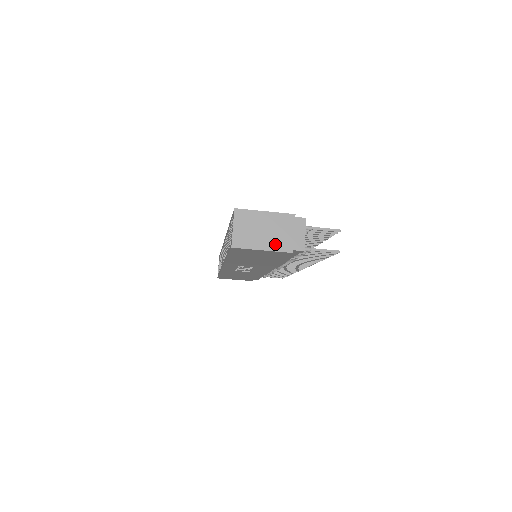
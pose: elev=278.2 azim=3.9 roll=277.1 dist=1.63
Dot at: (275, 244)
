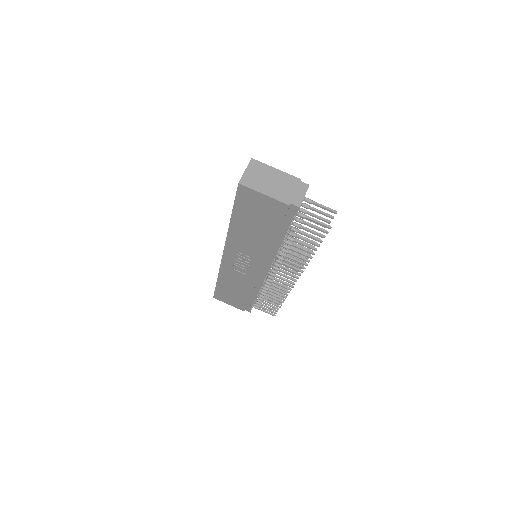
Dot at: (276, 194)
